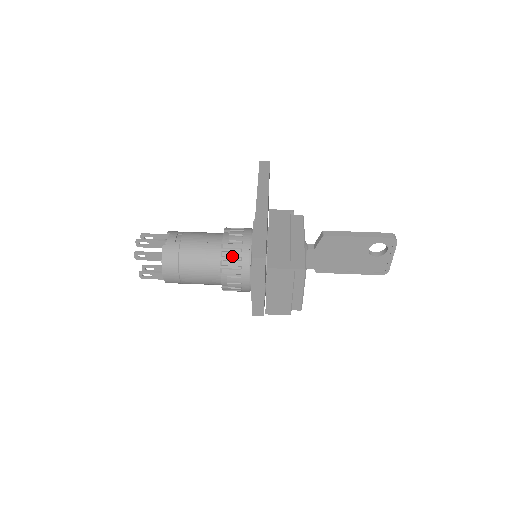
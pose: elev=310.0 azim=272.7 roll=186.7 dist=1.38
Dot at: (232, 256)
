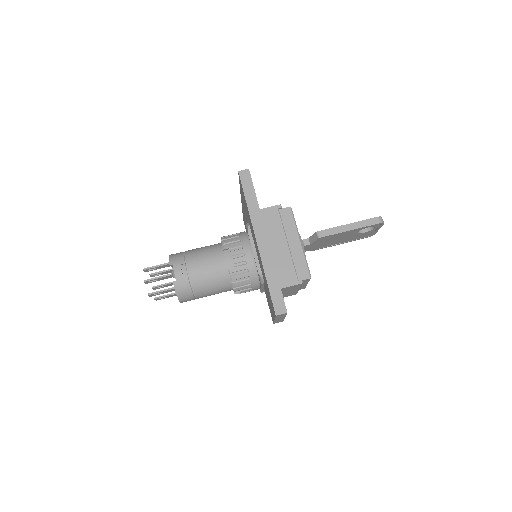
Dot at: (241, 278)
